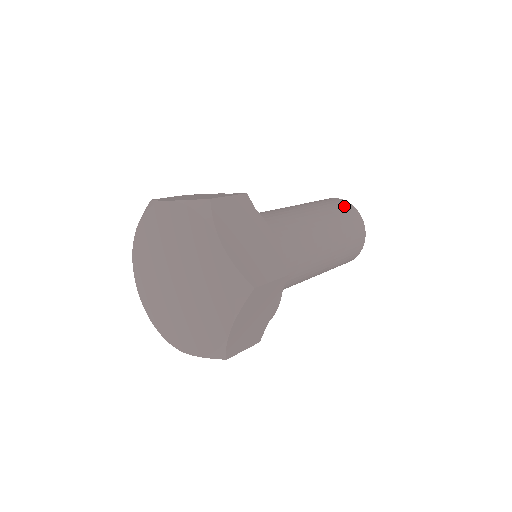
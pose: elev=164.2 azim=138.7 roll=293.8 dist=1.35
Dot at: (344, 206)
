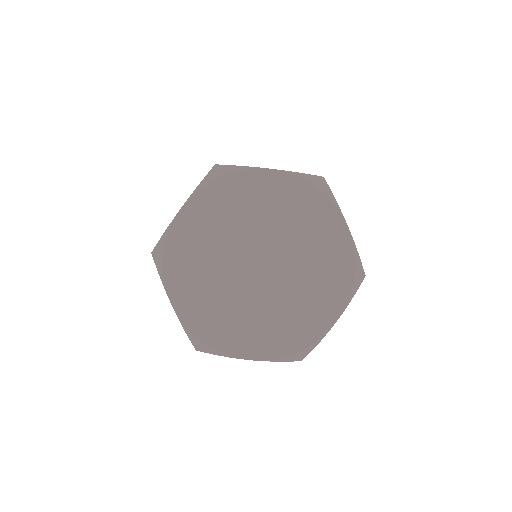
Dot at: occluded
